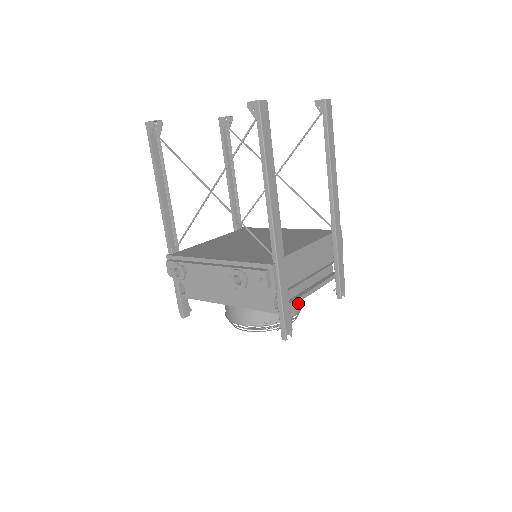
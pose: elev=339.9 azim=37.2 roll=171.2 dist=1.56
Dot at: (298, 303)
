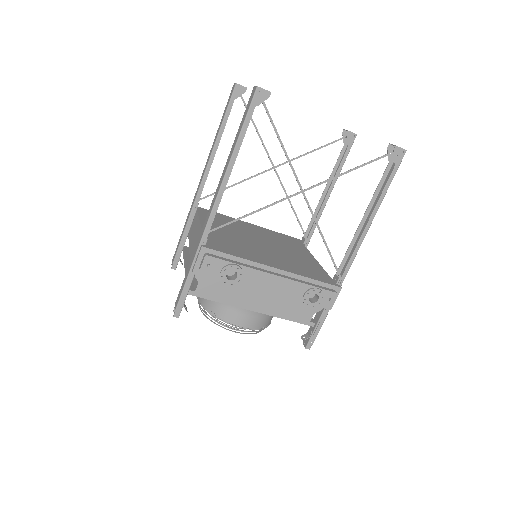
Dot at: occluded
